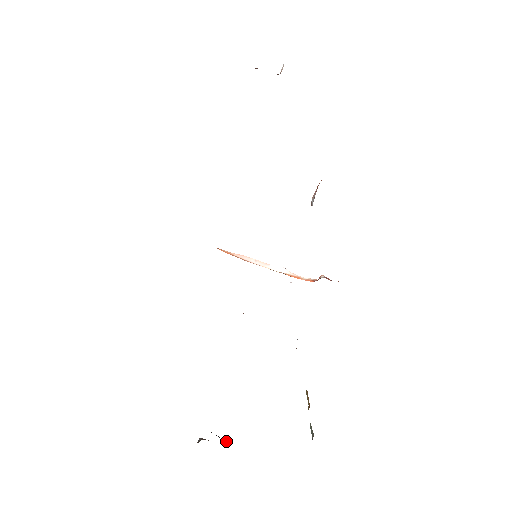
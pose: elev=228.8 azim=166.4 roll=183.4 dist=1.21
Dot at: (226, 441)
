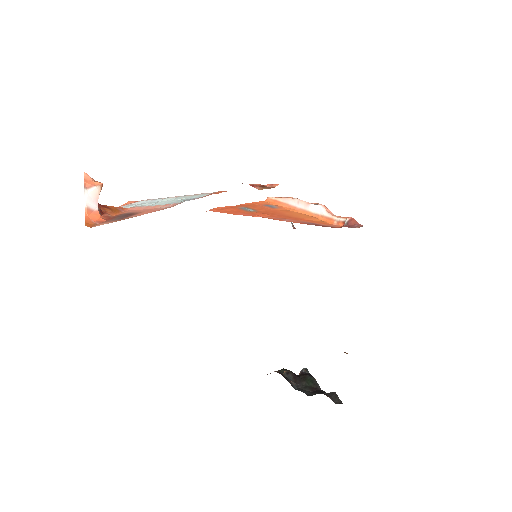
Dot at: (306, 383)
